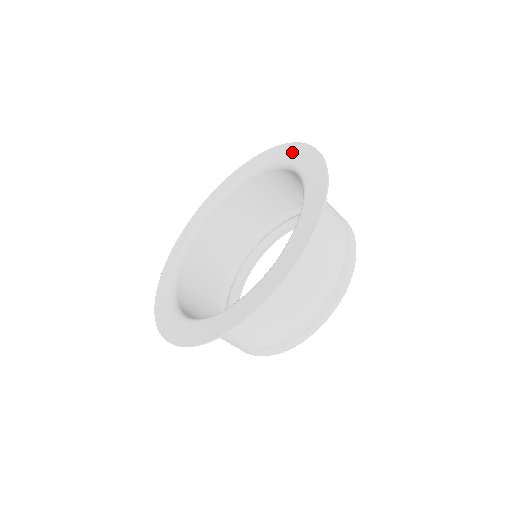
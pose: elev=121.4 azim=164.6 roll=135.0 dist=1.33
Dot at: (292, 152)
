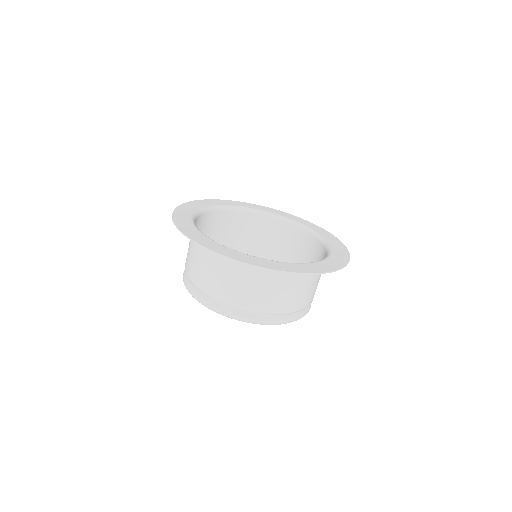
Dot at: (269, 209)
